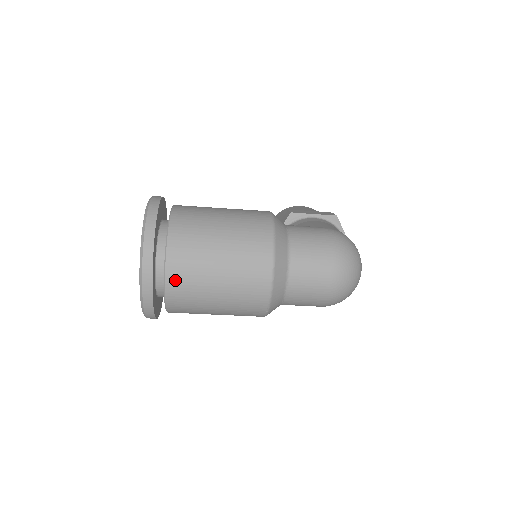
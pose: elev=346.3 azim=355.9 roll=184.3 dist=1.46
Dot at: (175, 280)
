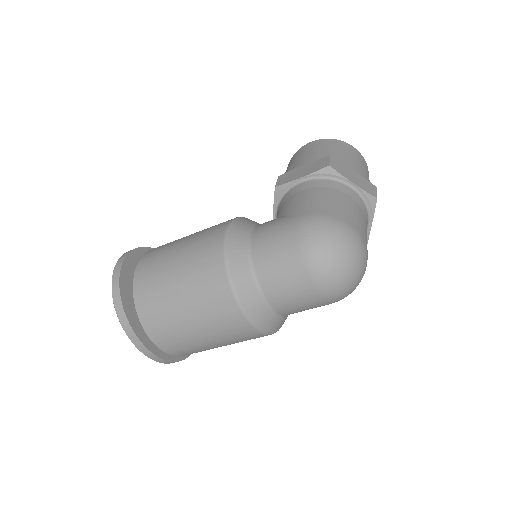
Dot at: (164, 344)
